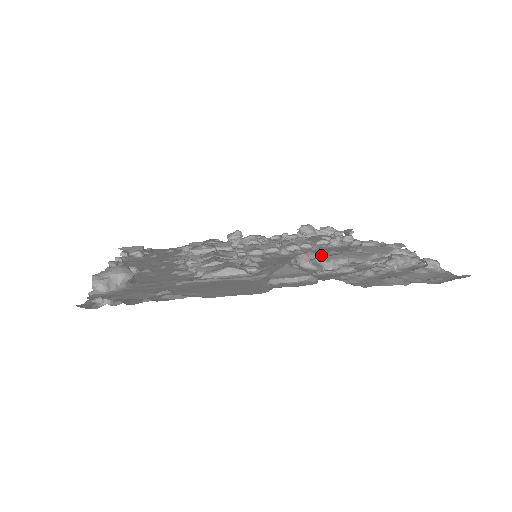
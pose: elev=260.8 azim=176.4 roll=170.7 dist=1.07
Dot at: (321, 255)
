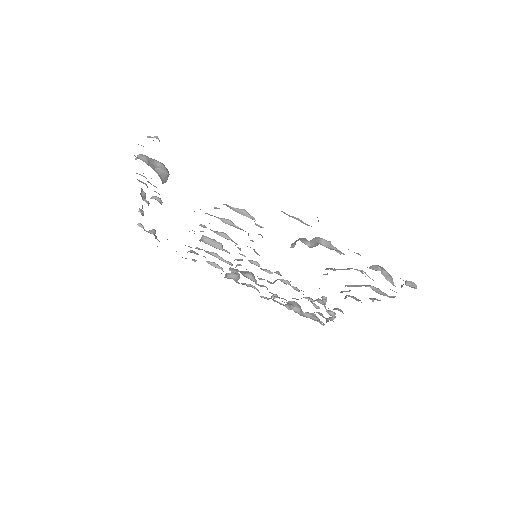
Dot at: occluded
